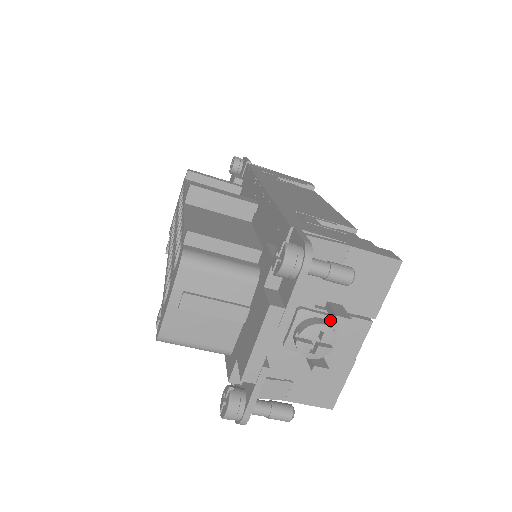
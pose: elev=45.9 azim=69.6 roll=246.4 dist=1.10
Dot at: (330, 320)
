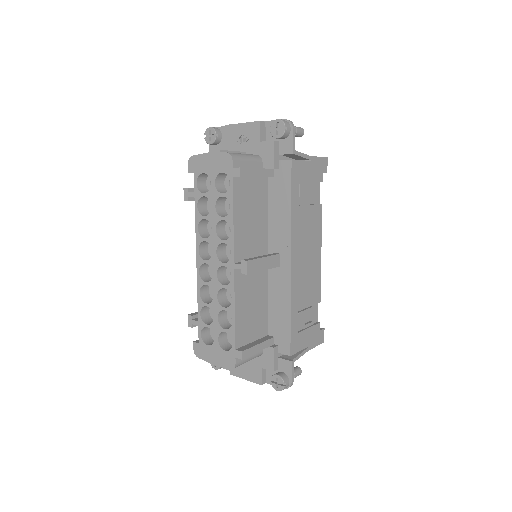
Dot at: occluded
